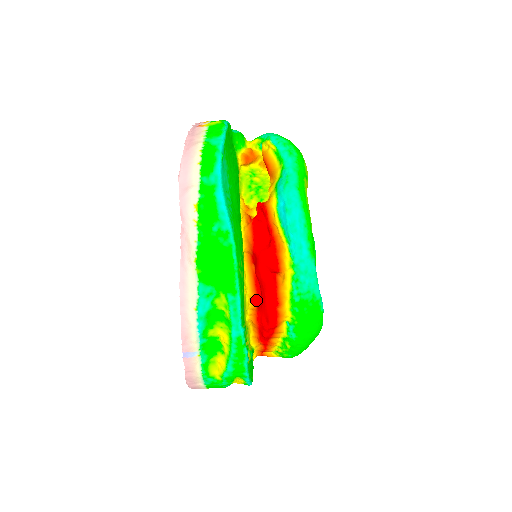
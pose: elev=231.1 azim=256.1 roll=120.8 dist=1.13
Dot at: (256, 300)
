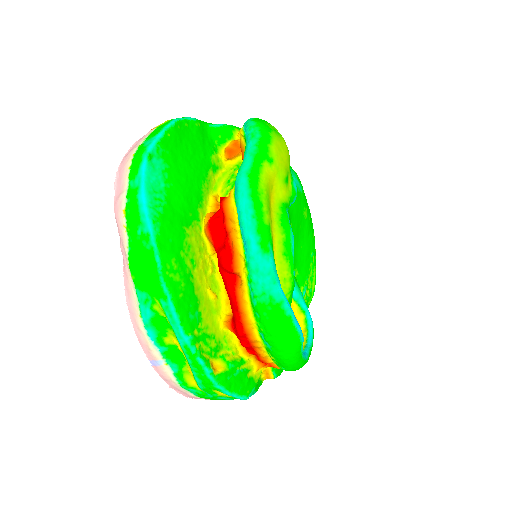
Dot at: occluded
